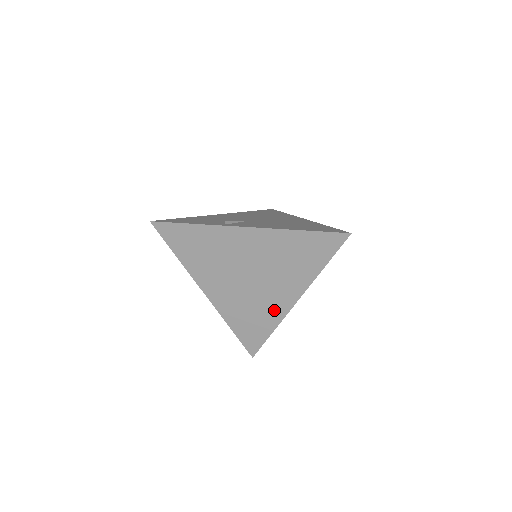
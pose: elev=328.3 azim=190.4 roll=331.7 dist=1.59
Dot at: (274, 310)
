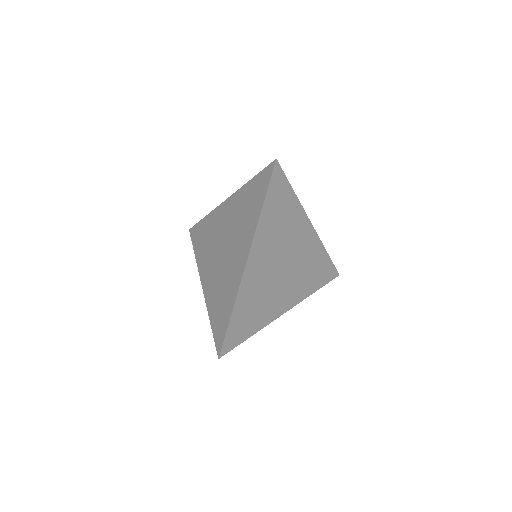
Dot at: (234, 280)
